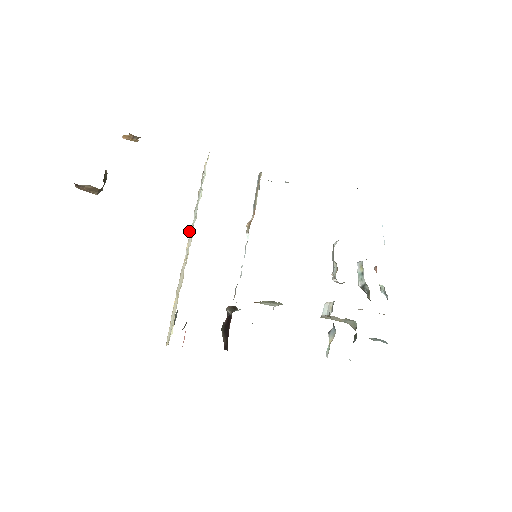
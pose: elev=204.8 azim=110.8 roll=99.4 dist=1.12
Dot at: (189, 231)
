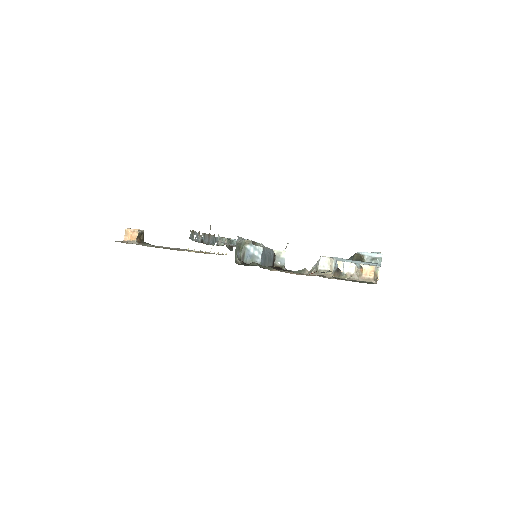
Dot at: (210, 228)
